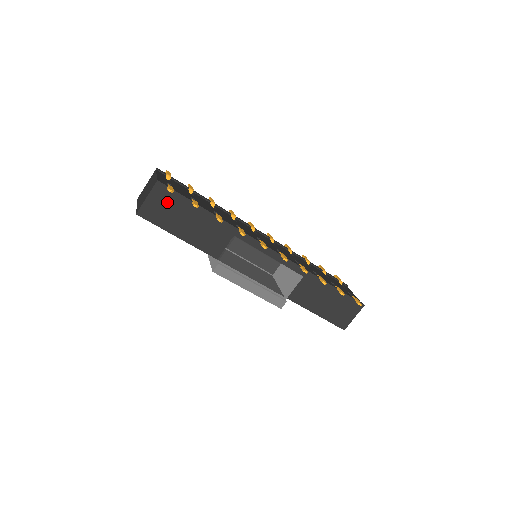
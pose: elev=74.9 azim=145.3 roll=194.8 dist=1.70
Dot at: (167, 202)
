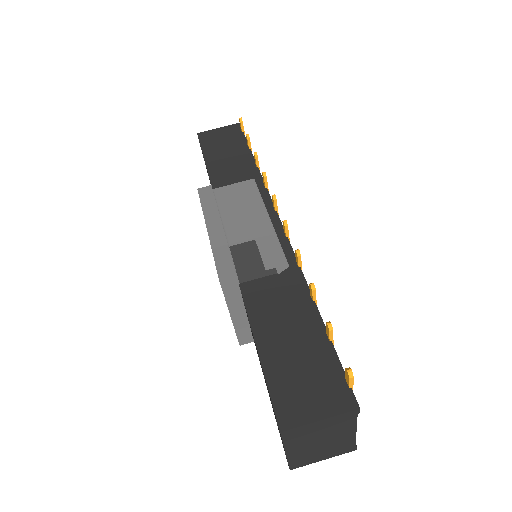
Dot at: (229, 137)
